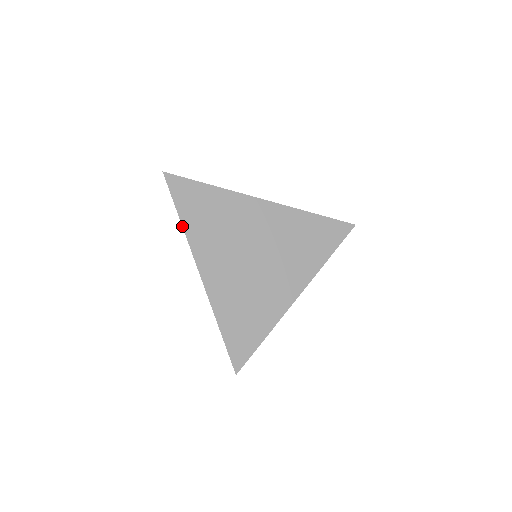
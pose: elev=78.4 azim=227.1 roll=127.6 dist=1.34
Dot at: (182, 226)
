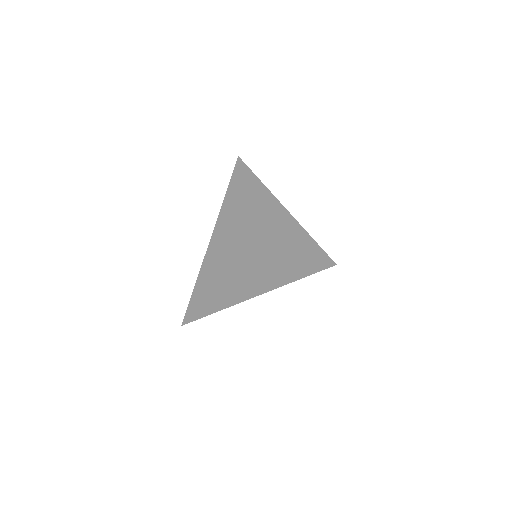
Dot at: (220, 209)
